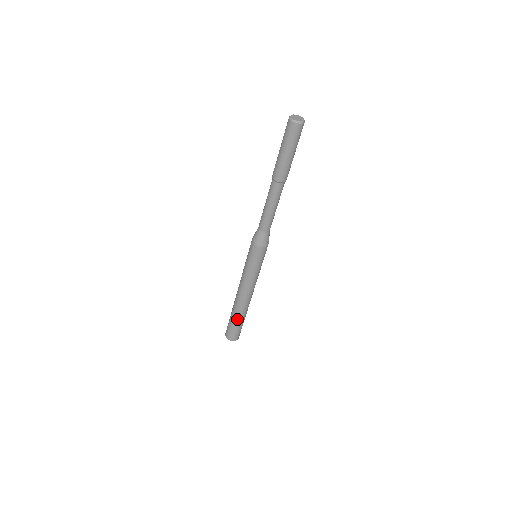
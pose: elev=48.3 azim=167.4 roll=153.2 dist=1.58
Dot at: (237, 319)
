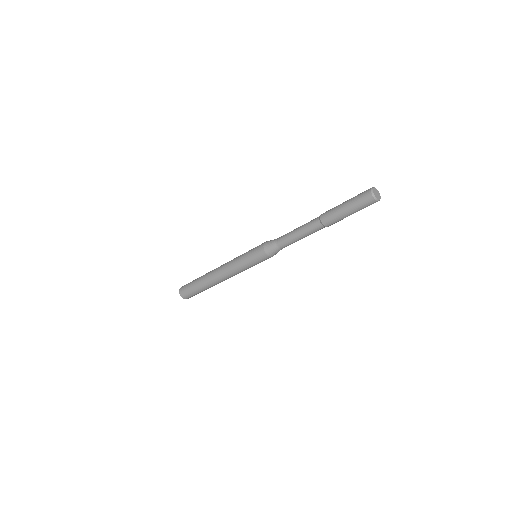
Dot at: occluded
